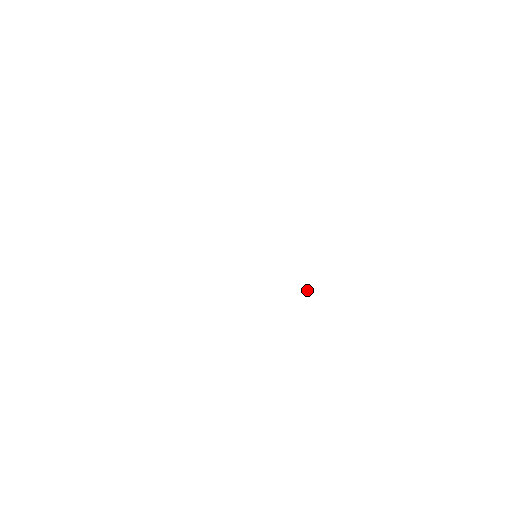
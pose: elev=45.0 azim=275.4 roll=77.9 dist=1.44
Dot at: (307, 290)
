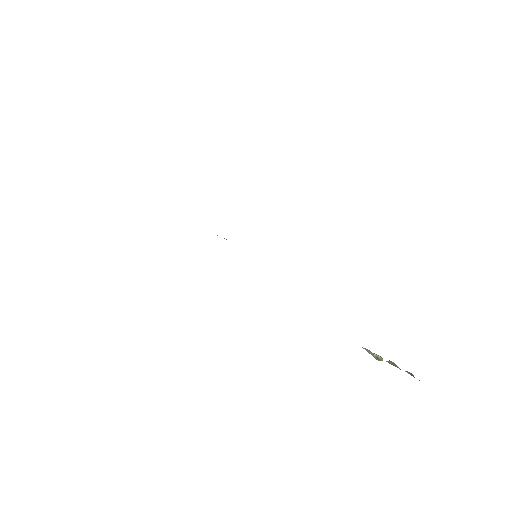
Dot at: occluded
